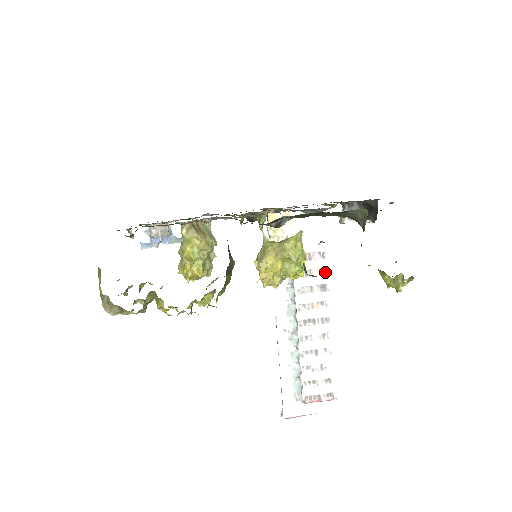
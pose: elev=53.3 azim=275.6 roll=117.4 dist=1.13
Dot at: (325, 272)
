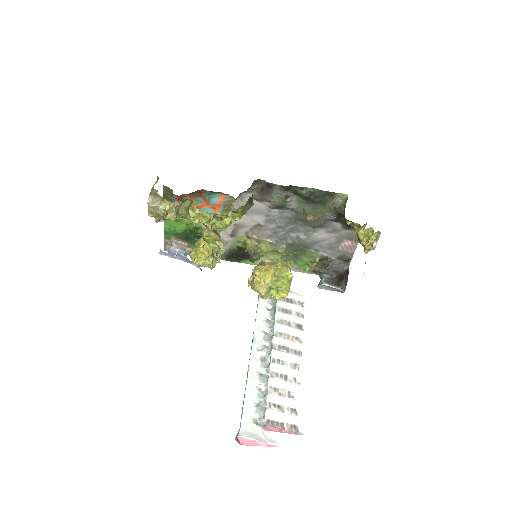
Dot at: (302, 316)
